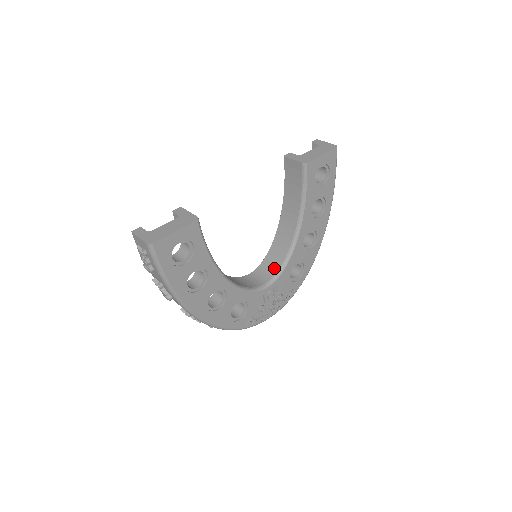
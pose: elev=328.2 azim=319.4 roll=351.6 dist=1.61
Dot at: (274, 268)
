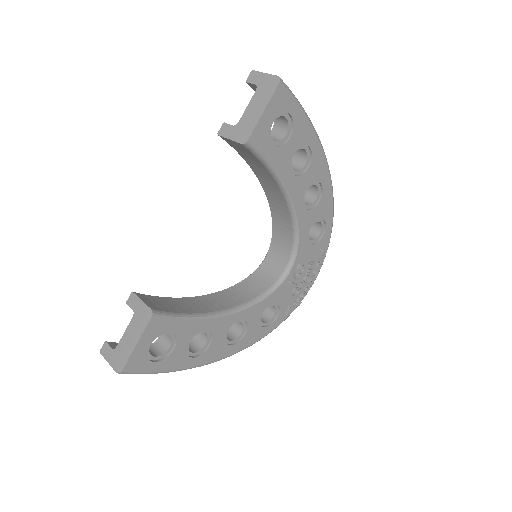
Dot at: (287, 246)
